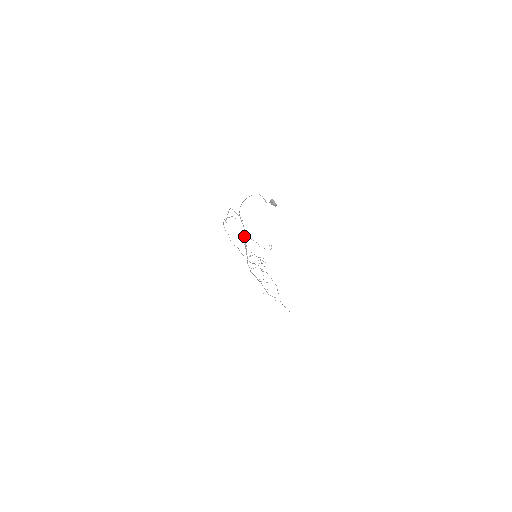
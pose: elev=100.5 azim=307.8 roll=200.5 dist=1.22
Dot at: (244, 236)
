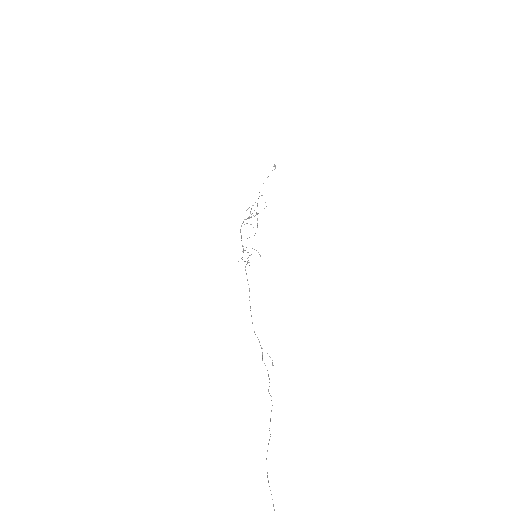
Dot at: occluded
